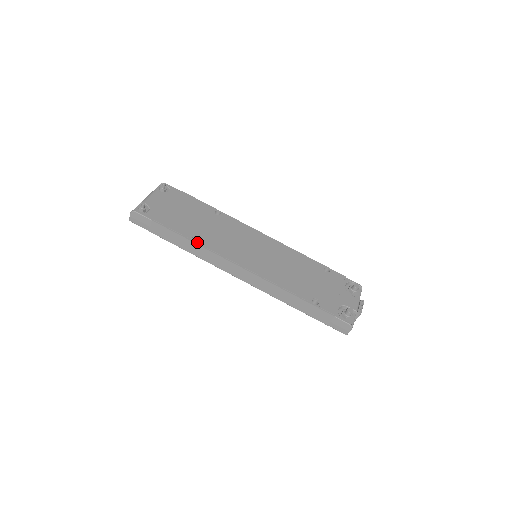
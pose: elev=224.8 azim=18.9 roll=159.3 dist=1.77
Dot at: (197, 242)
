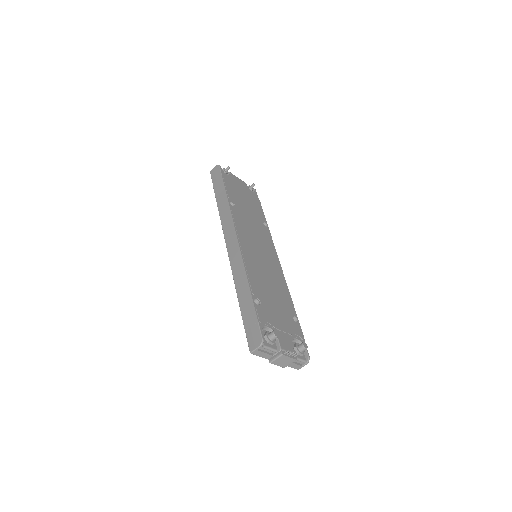
Dot at: occluded
